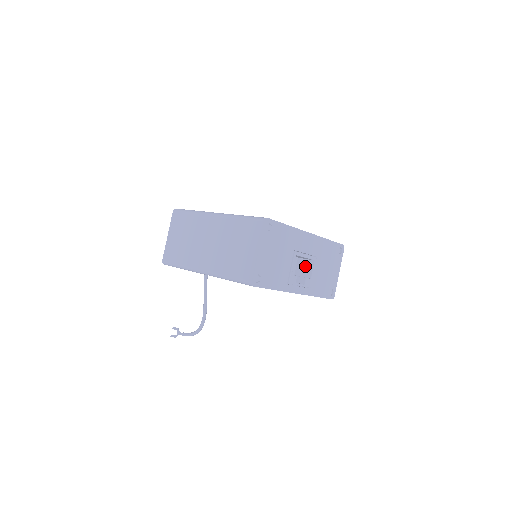
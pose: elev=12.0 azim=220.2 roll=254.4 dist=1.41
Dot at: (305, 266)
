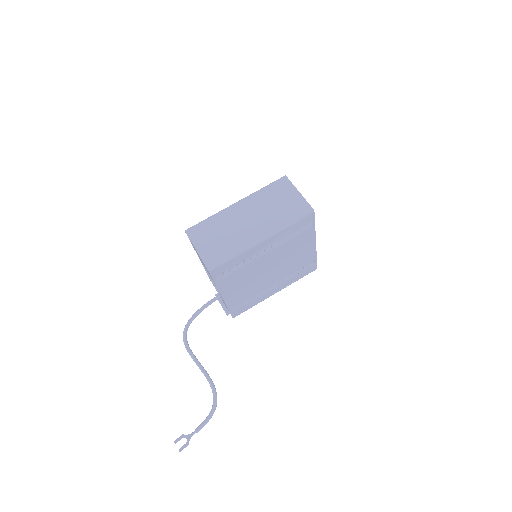
Dot at: occluded
